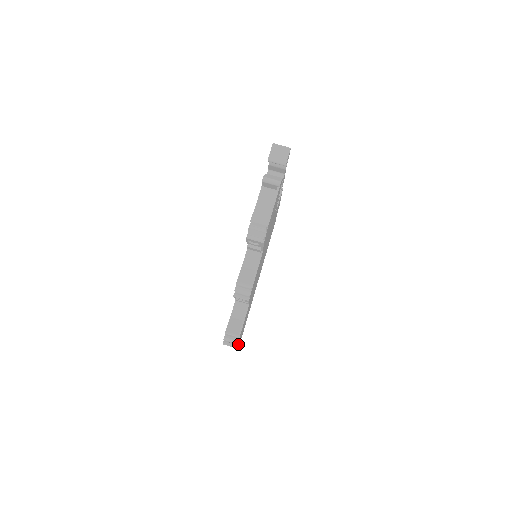
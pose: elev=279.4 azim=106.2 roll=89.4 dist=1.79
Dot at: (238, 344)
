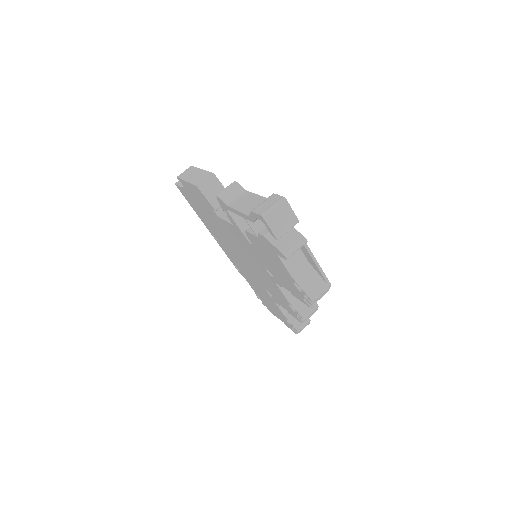
Dot at: occluded
